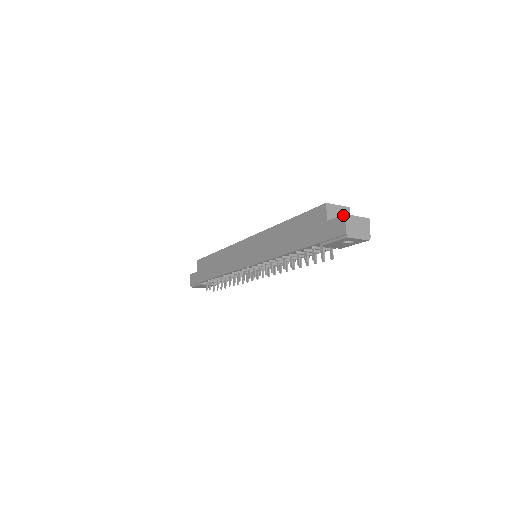
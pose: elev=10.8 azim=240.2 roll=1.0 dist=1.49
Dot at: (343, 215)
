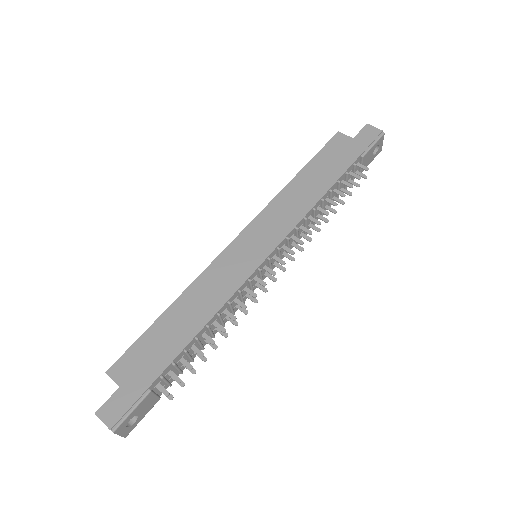
Dot at: (366, 125)
